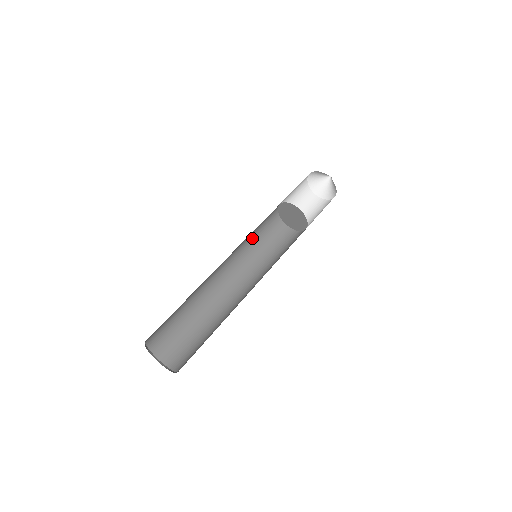
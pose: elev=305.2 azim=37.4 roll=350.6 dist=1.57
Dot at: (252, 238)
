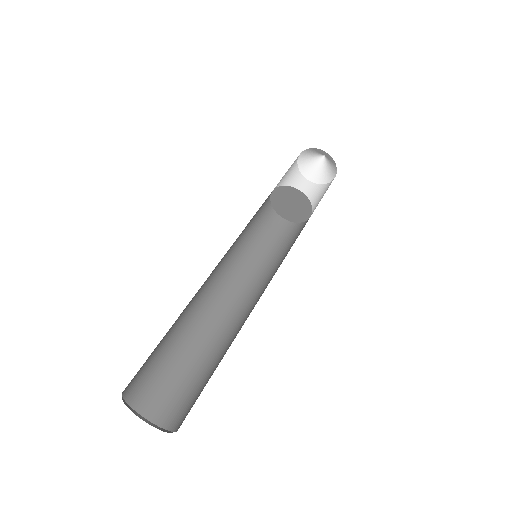
Dot at: (244, 231)
